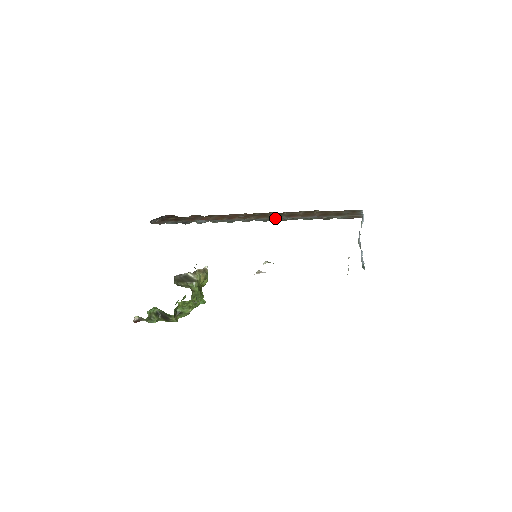
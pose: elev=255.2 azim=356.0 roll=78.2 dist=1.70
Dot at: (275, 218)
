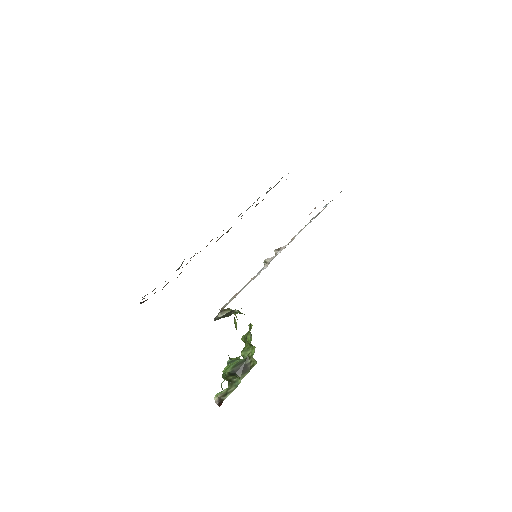
Dot at: occluded
